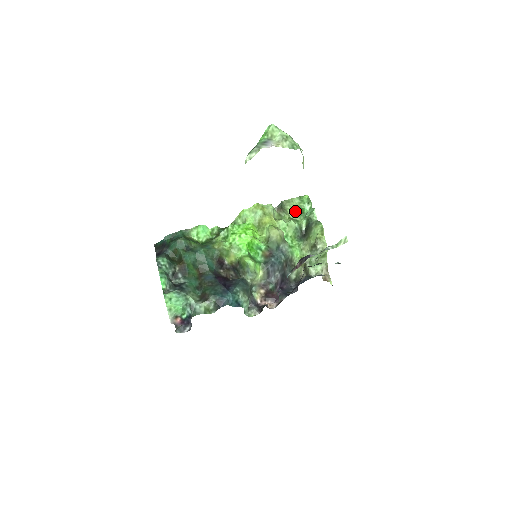
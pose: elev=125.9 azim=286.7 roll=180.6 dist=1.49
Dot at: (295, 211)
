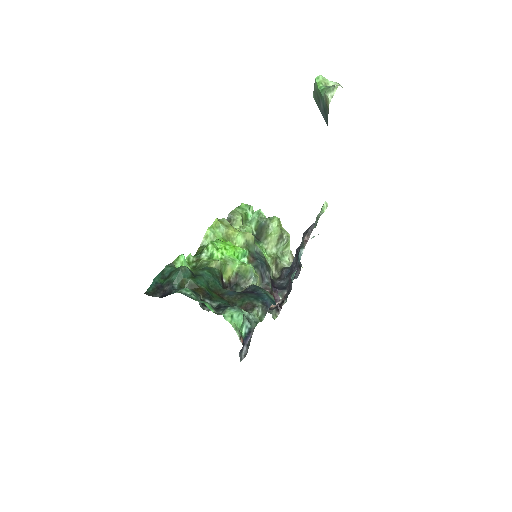
Dot at: (242, 219)
